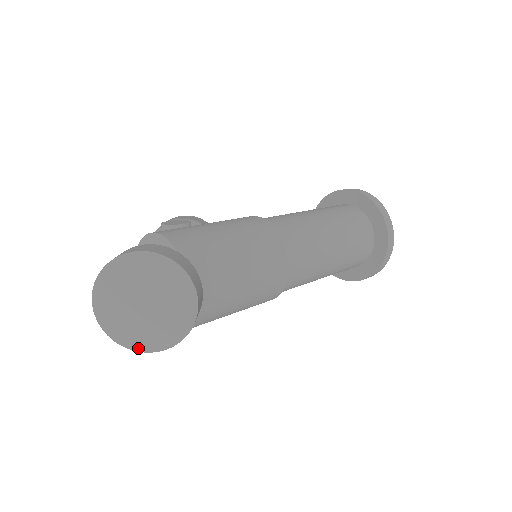
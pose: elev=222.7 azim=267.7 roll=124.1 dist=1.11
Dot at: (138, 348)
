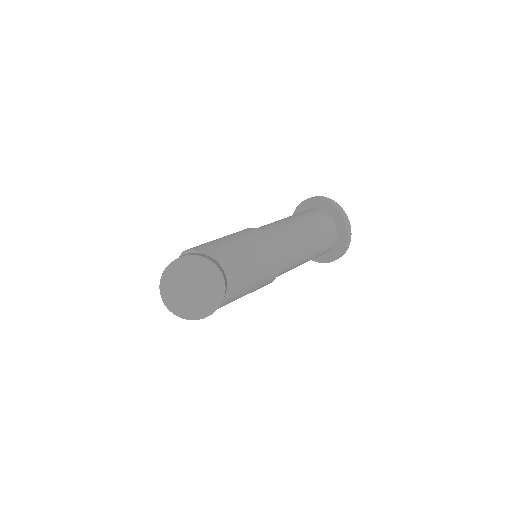
Dot at: (195, 318)
